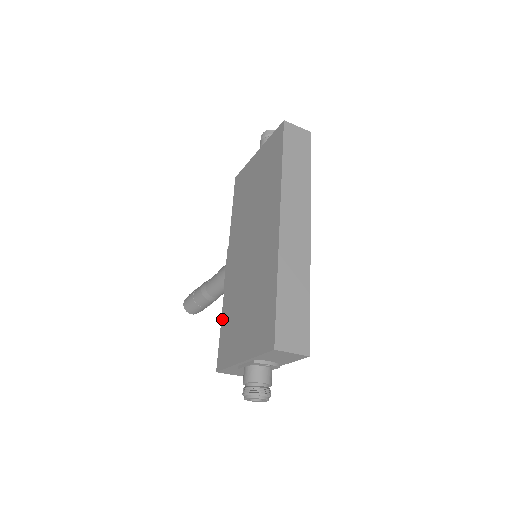
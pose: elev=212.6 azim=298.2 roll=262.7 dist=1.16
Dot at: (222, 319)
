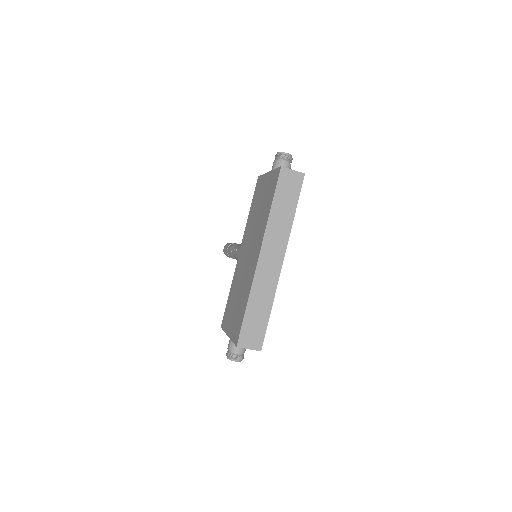
Dot at: (229, 293)
